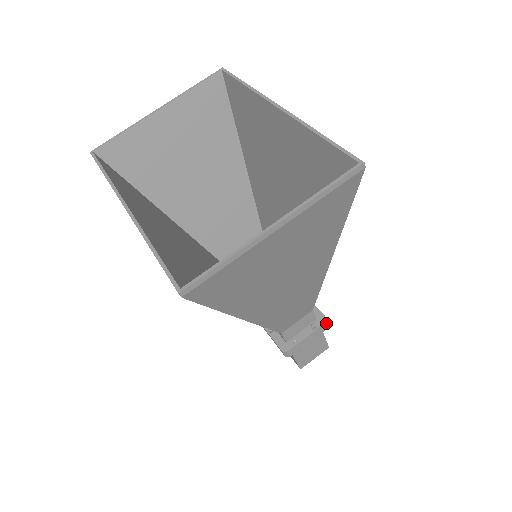
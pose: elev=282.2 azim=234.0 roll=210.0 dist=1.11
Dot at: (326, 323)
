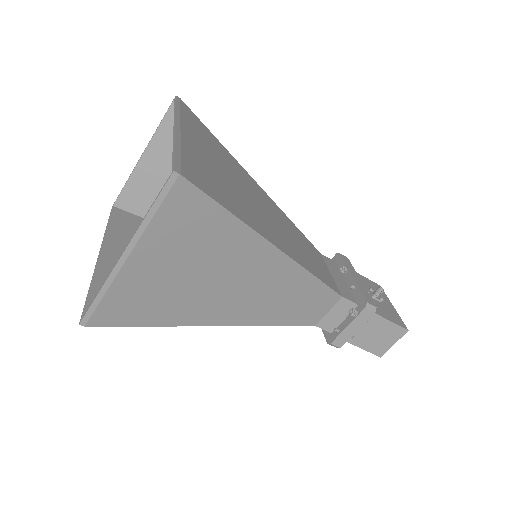
Dot at: (367, 308)
